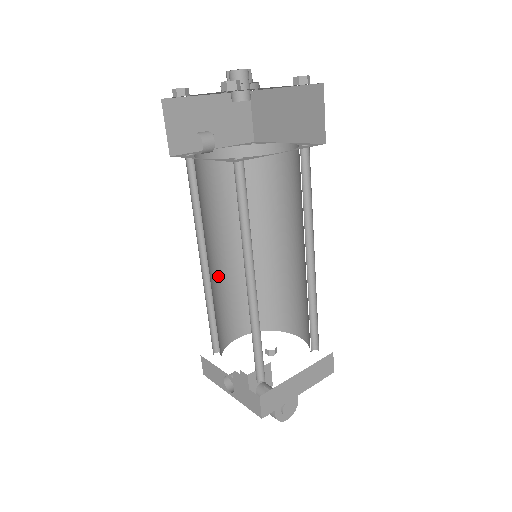
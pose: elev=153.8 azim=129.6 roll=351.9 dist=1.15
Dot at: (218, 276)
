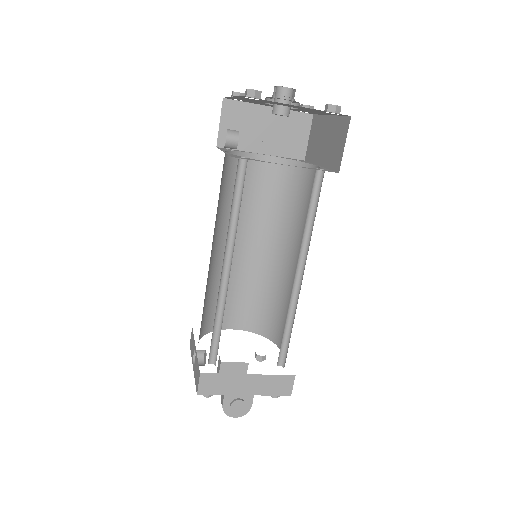
Dot at: occluded
